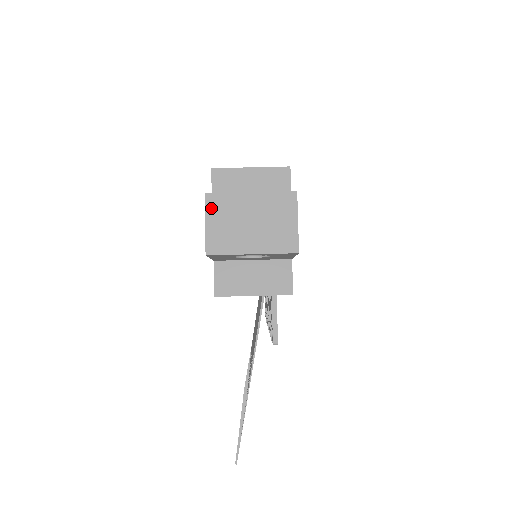
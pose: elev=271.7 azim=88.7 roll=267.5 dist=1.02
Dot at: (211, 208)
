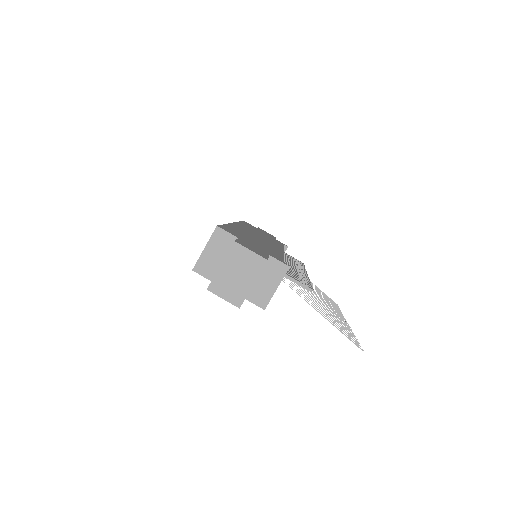
Dot at: (216, 291)
